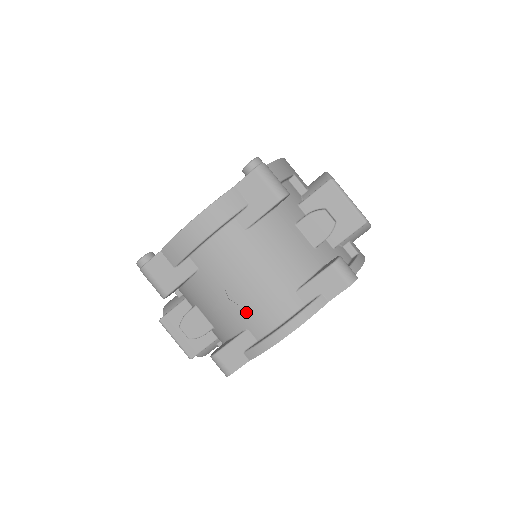
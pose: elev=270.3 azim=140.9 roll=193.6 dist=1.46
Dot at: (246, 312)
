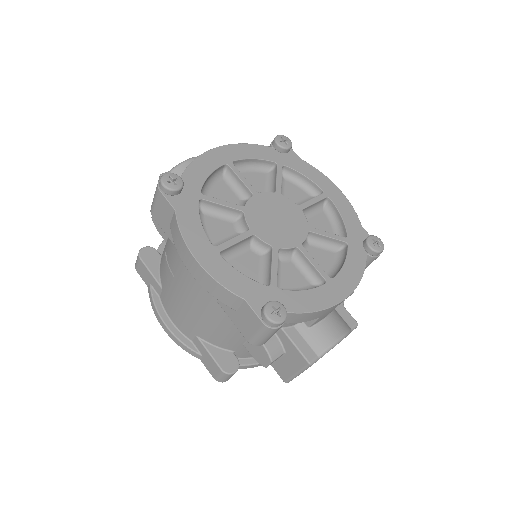
Dot at: (169, 293)
